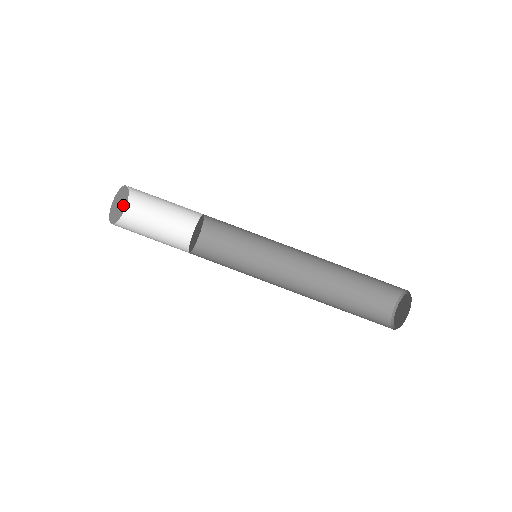
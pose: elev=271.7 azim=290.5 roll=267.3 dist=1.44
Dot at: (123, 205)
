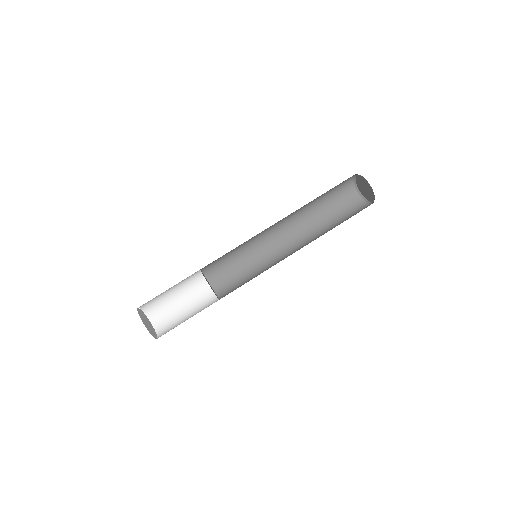
Dot at: (152, 328)
